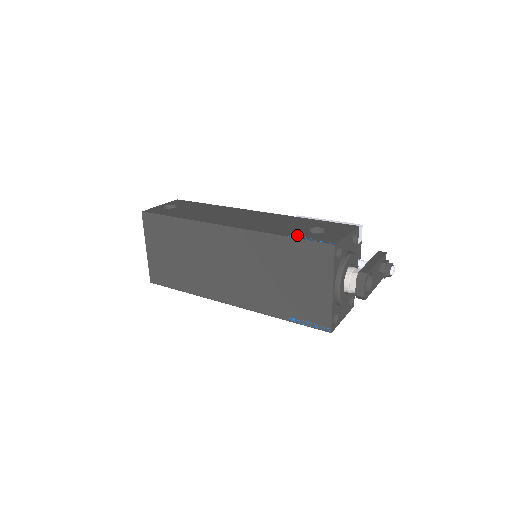
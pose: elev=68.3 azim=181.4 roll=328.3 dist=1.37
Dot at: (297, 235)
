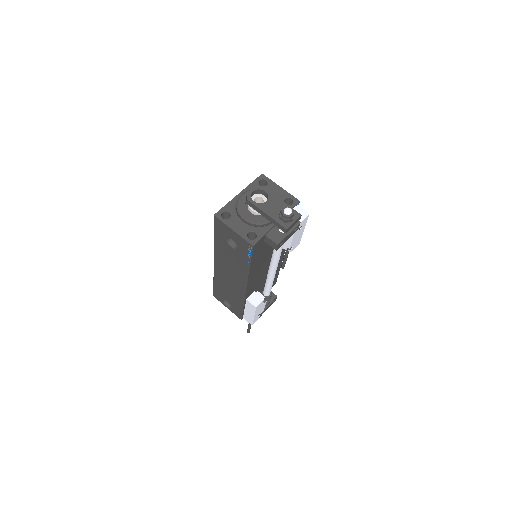
Dot at: occluded
